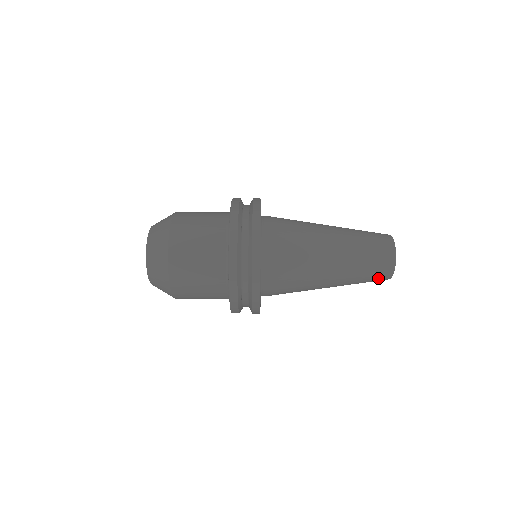
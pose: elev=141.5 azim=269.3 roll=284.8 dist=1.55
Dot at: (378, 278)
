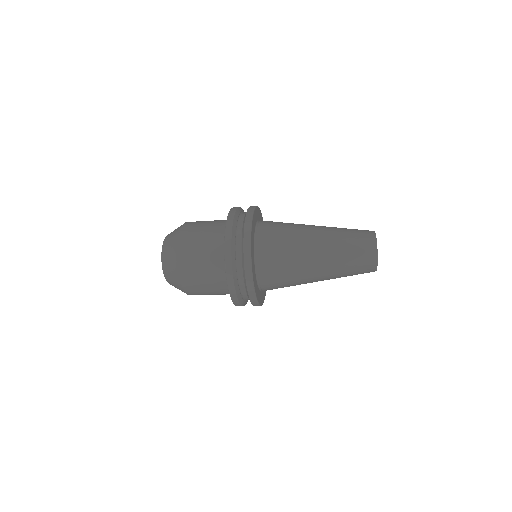
Dot at: (362, 237)
